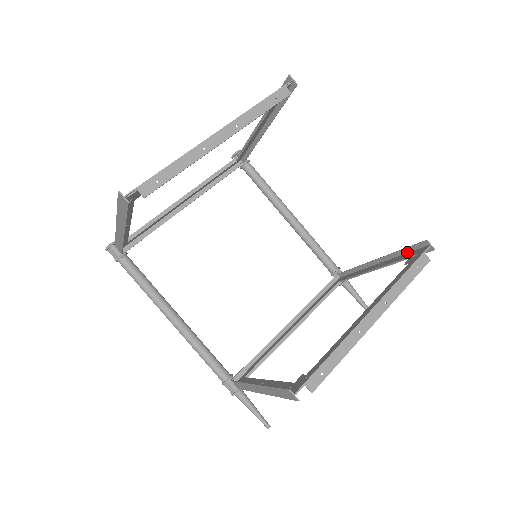
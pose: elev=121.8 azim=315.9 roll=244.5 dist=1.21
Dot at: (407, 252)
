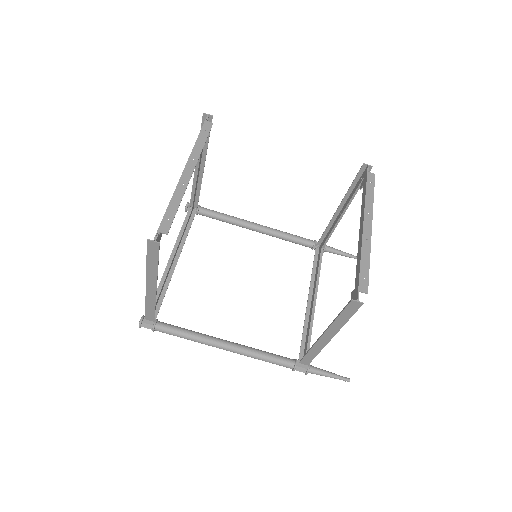
Dot at: (356, 184)
